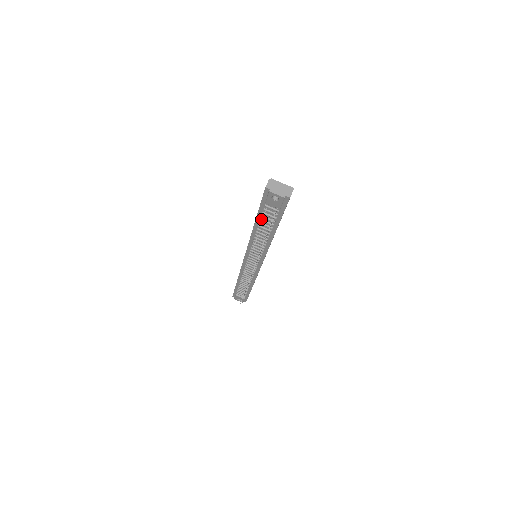
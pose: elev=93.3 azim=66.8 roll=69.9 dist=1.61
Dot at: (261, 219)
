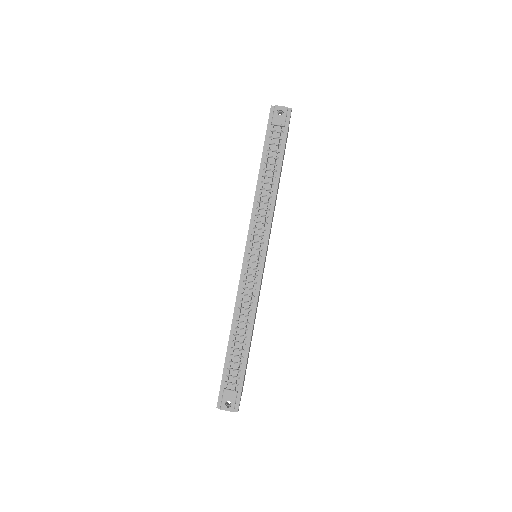
Dot at: (267, 155)
